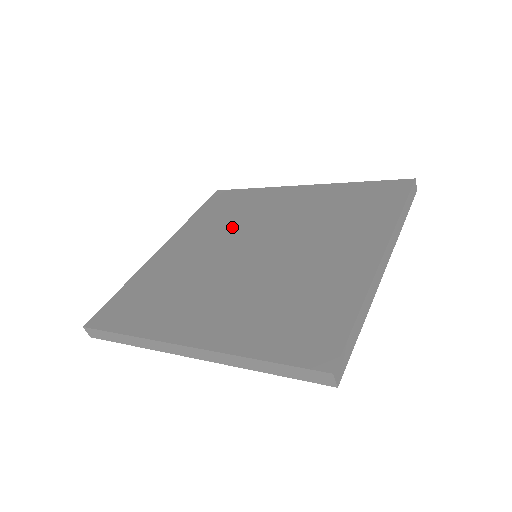
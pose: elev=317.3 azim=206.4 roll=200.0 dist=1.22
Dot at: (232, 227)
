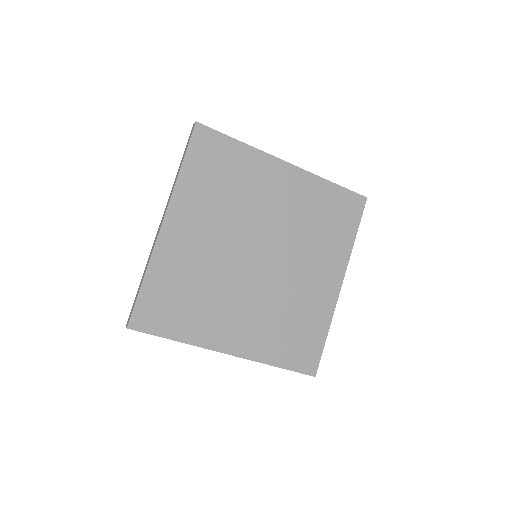
Dot at: (232, 213)
